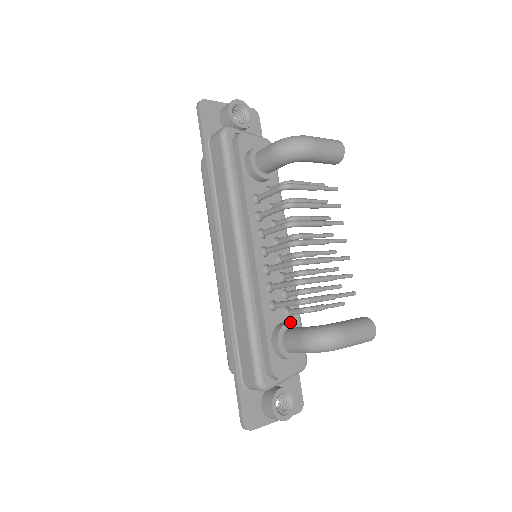
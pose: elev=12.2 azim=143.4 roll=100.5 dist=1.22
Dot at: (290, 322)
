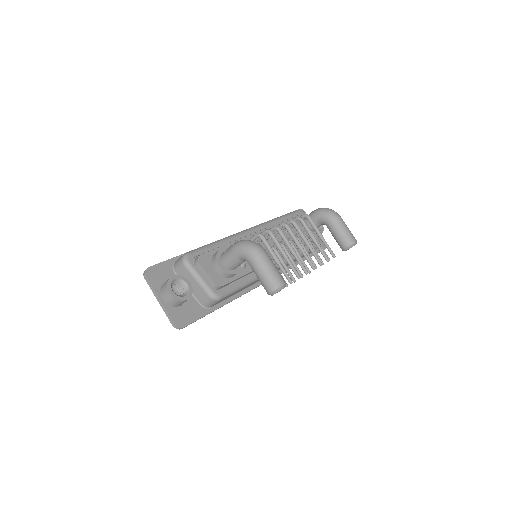
Dot at: occluded
